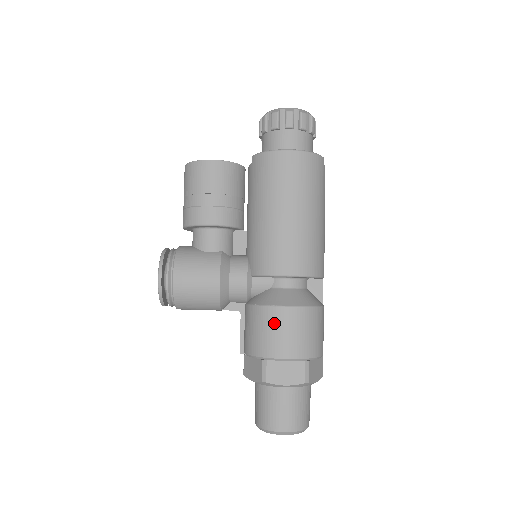
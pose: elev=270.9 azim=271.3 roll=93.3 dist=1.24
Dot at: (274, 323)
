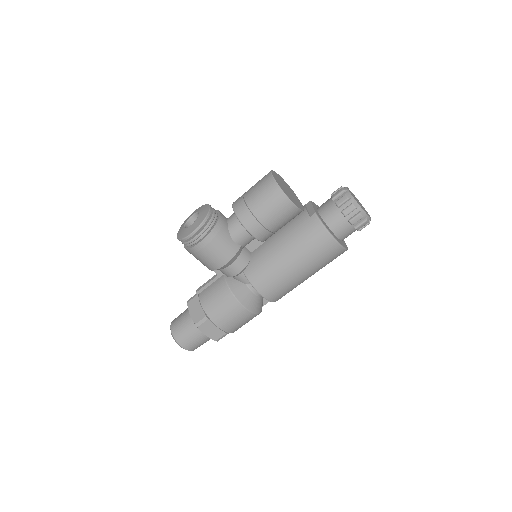
Dot at: (230, 309)
